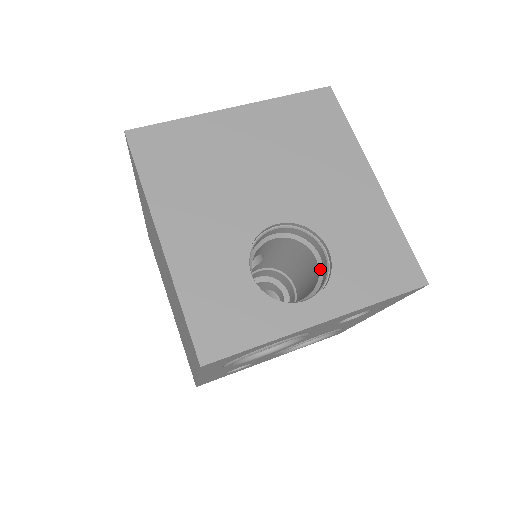
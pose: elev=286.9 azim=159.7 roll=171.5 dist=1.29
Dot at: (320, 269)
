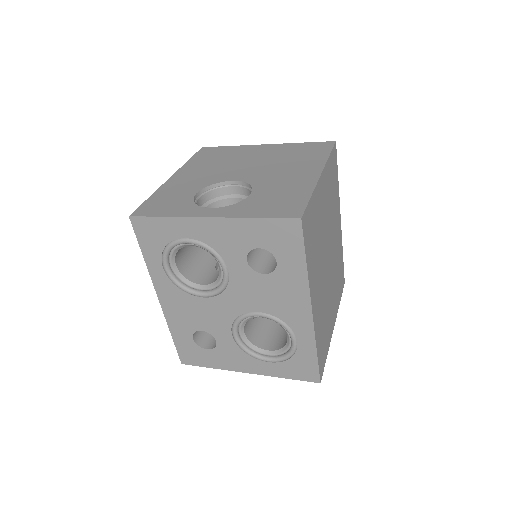
Dot at: occluded
